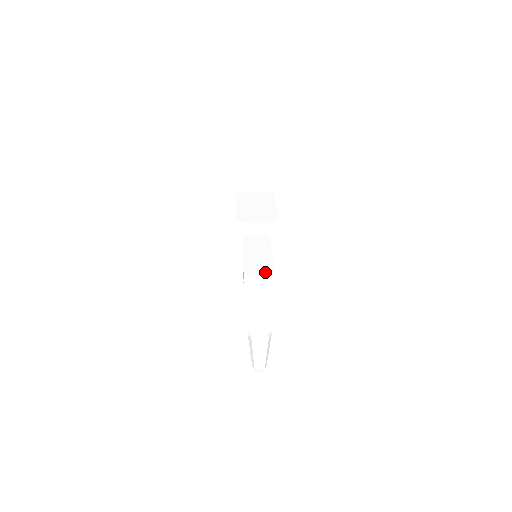
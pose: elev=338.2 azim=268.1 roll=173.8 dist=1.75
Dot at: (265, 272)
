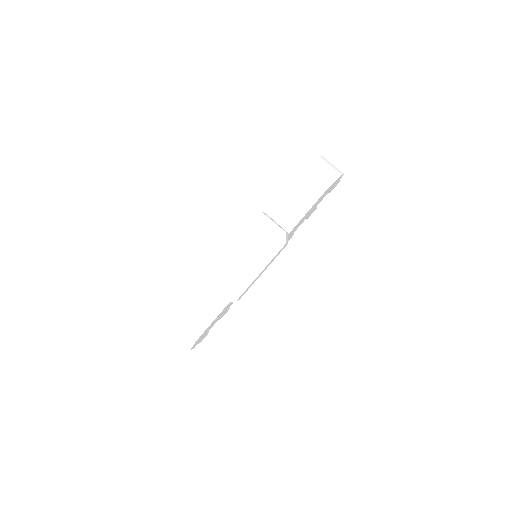
Dot at: (197, 326)
